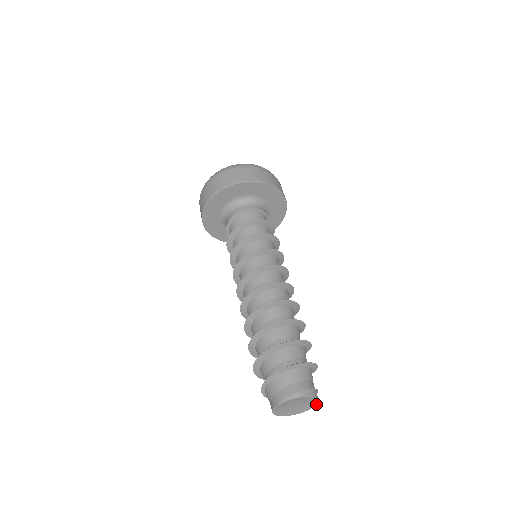
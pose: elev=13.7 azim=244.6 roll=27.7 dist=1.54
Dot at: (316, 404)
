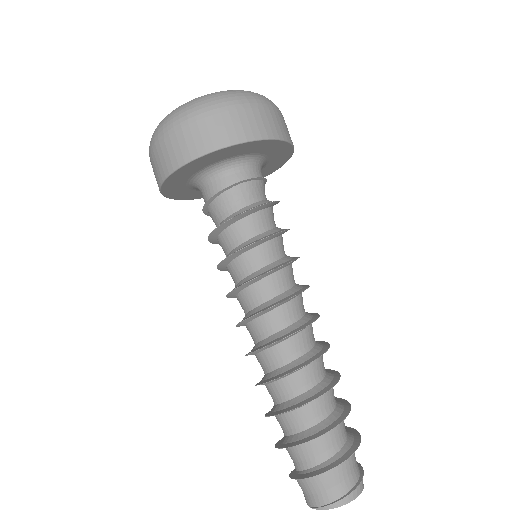
Dot at: occluded
